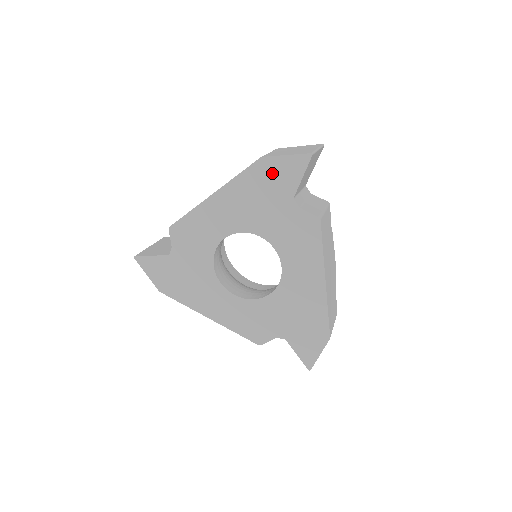
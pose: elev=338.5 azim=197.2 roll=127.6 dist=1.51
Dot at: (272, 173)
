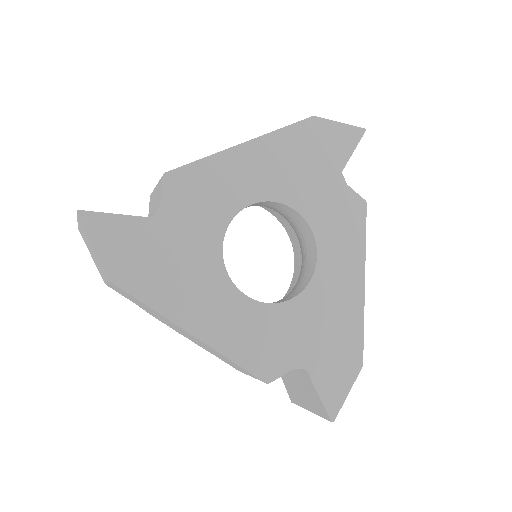
Dot at: (323, 137)
